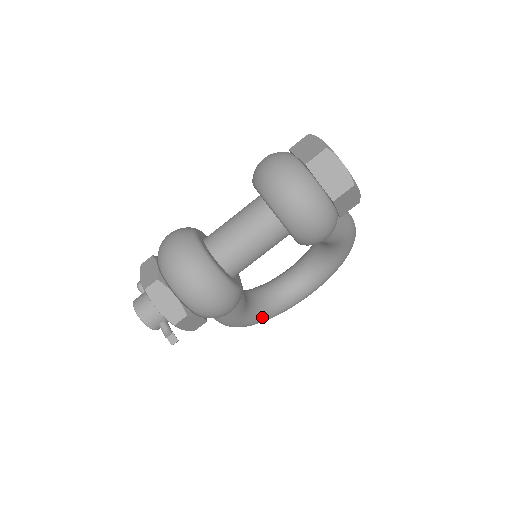
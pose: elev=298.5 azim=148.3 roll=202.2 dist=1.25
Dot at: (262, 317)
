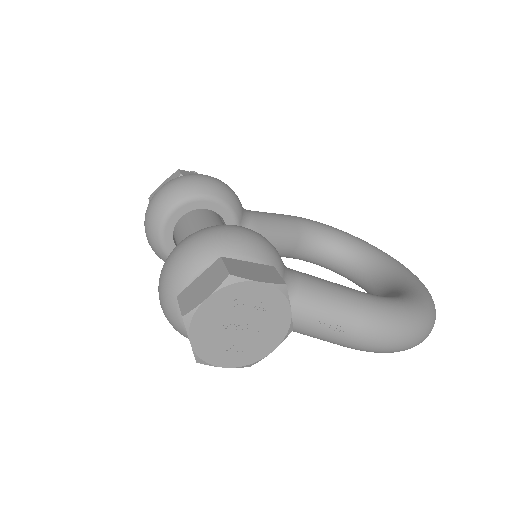
Dot at: (328, 268)
